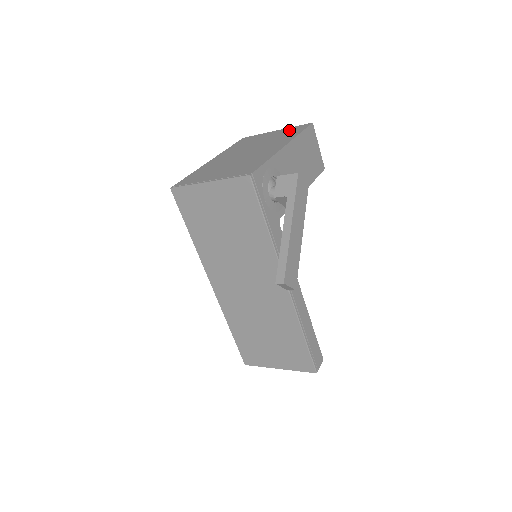
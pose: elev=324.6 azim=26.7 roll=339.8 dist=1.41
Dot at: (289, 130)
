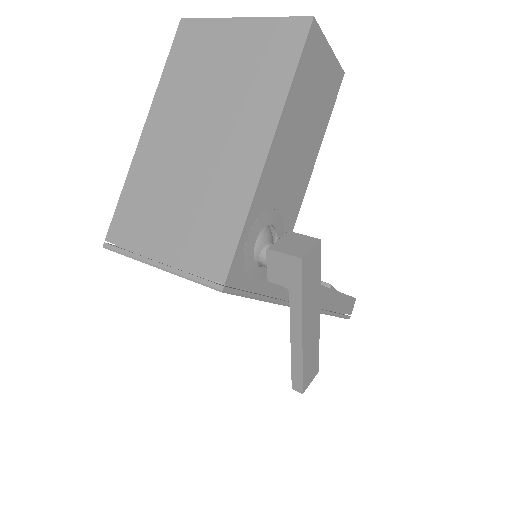
Dot at: (267, 41)
